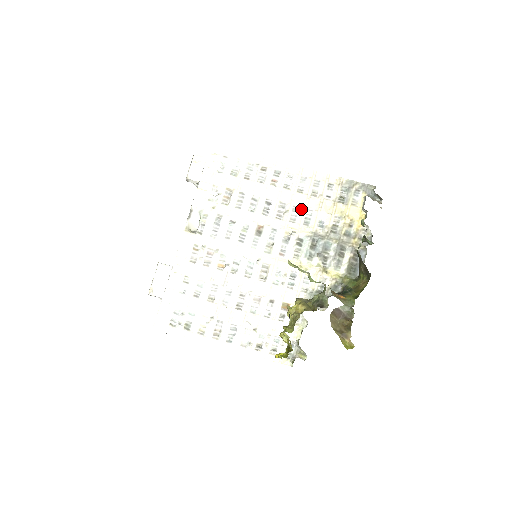
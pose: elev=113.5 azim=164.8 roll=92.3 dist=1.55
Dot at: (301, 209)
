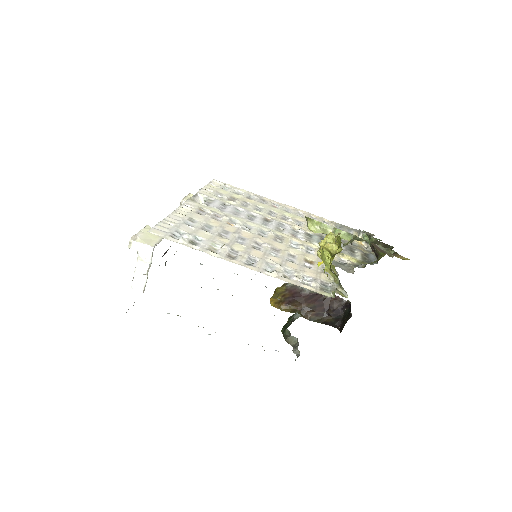
Dot at: (304, 223)
